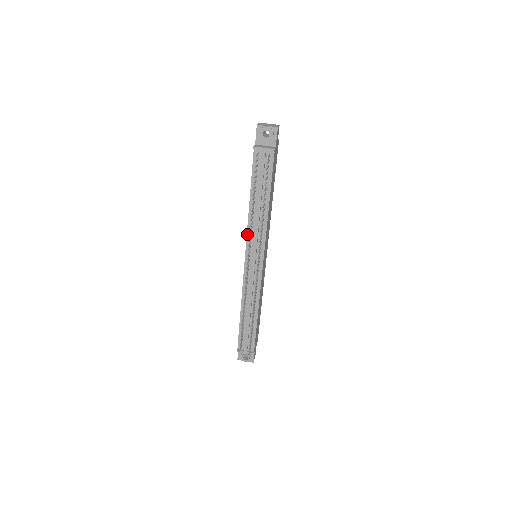
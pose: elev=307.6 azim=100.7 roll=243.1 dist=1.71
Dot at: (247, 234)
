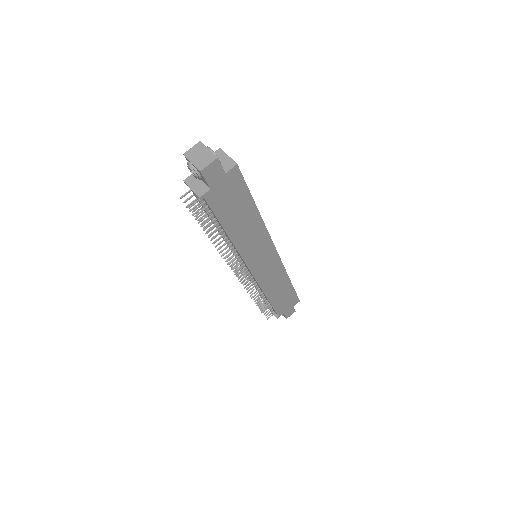
Dot at: occluded
